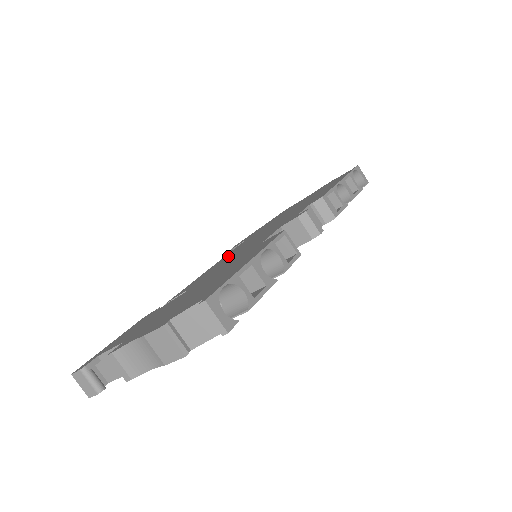
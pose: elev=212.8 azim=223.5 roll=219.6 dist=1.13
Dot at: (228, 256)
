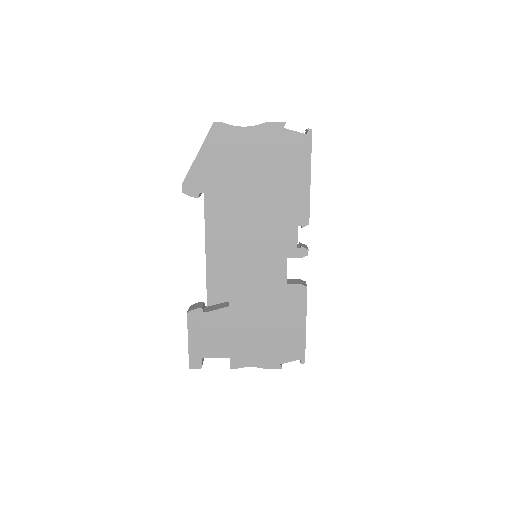
Dot at: (224, 247)
